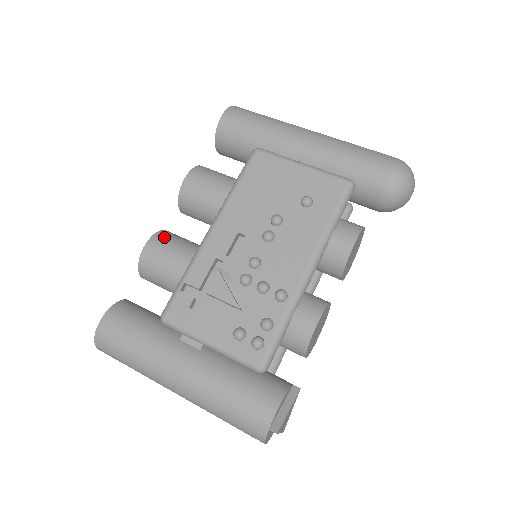
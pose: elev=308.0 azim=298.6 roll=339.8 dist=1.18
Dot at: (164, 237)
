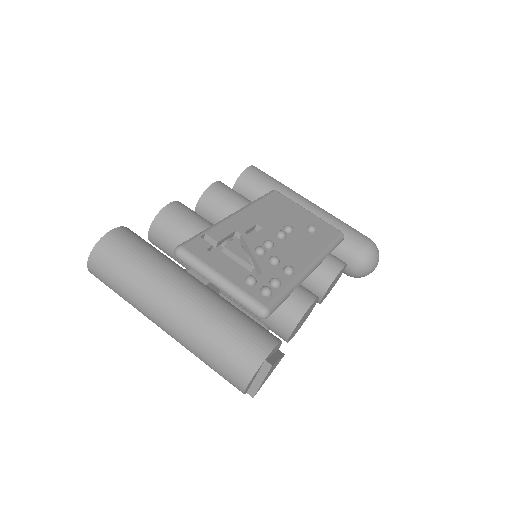
Dot at: (187, 207)
